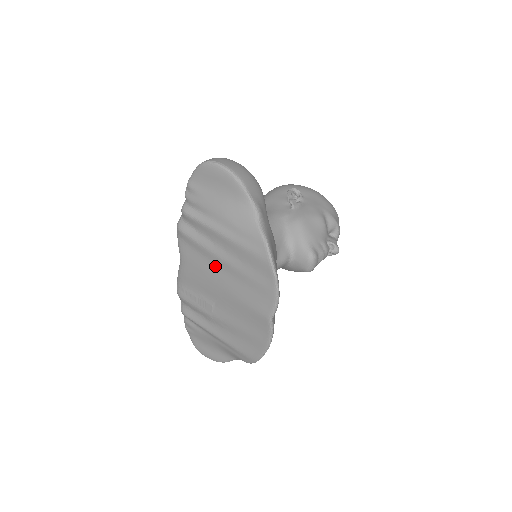
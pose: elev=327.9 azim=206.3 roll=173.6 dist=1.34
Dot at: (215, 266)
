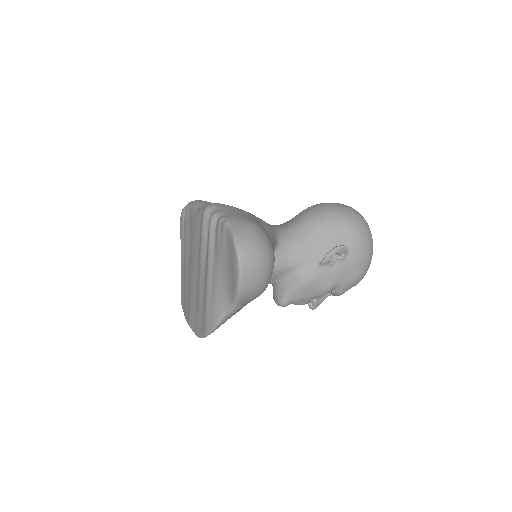
Dot at: (198, 263)
